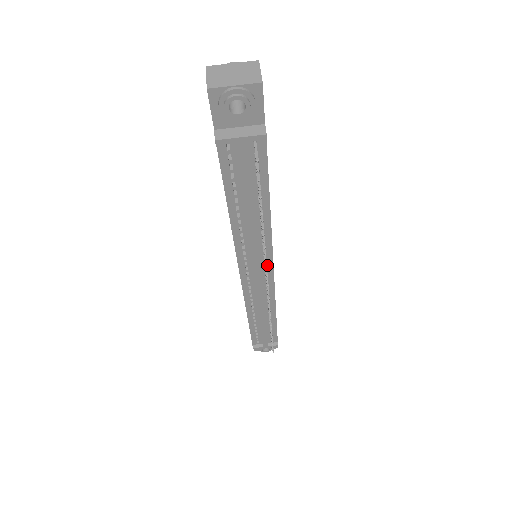
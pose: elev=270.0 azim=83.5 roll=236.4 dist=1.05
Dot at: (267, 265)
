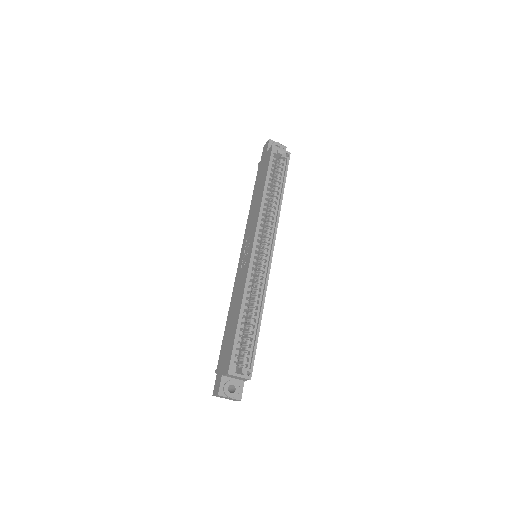
Dot at: occluded
